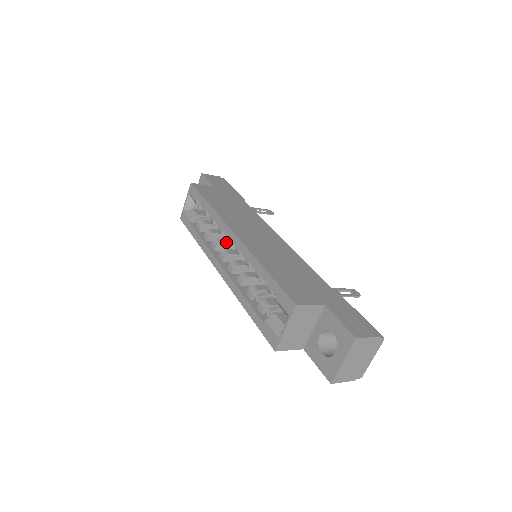
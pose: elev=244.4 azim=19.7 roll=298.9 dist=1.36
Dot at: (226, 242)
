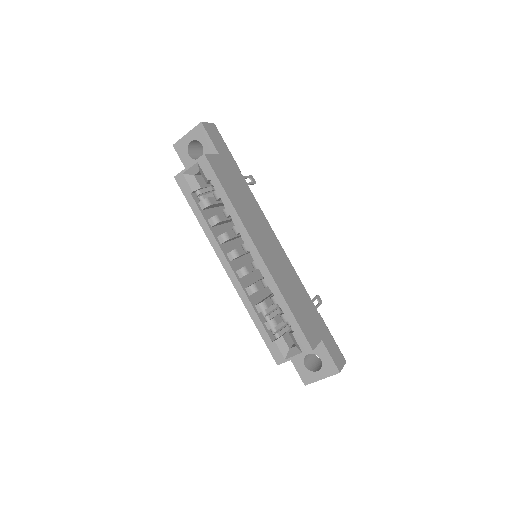
Dot at: (232, 236)
